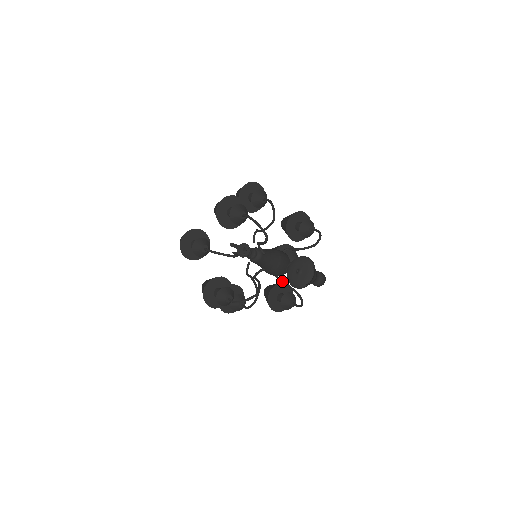
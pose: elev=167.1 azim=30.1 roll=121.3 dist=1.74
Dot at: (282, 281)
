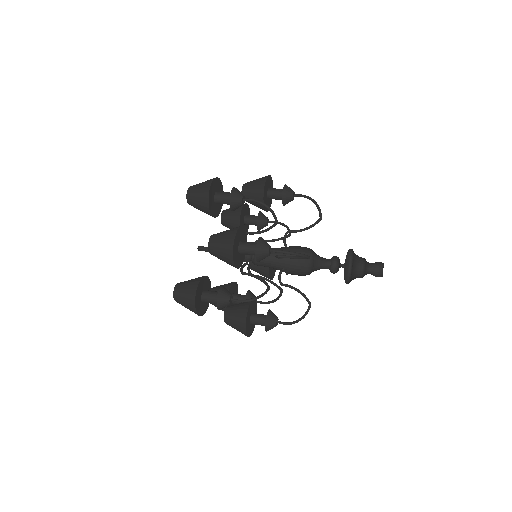
Dot at: occluded
